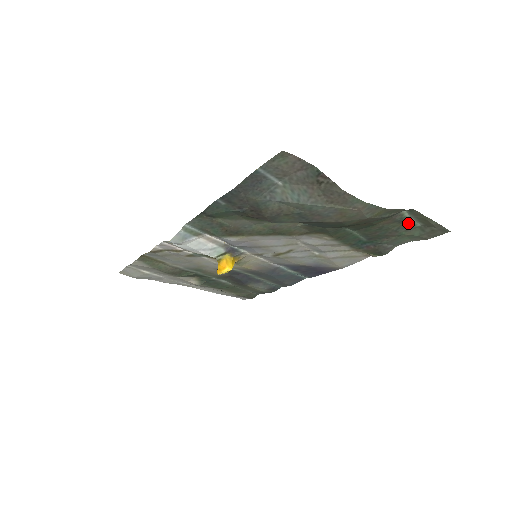
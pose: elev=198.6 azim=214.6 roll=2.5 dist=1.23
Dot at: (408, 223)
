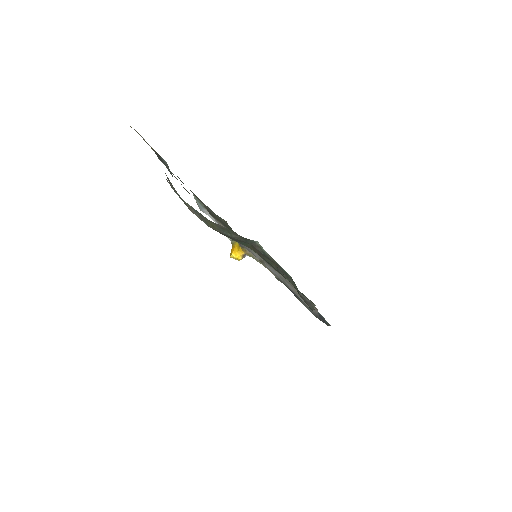
Dot at: (279, 266)
